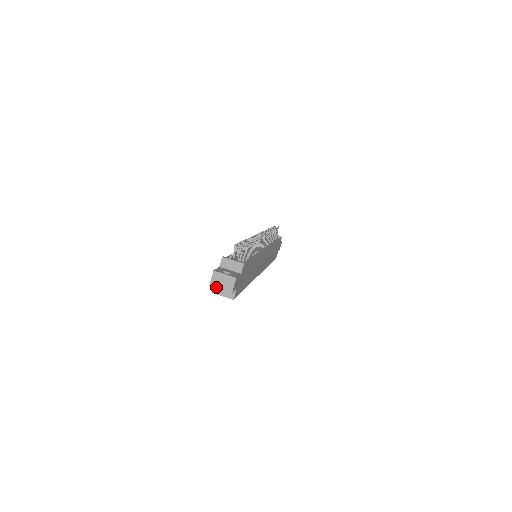
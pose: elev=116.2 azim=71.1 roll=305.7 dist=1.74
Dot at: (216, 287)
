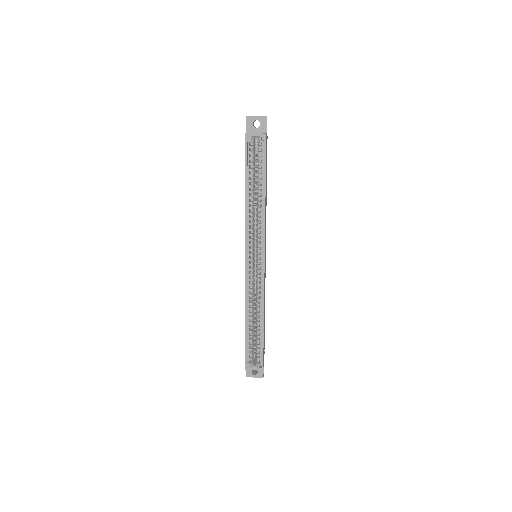
Dot at: (252, 116)
